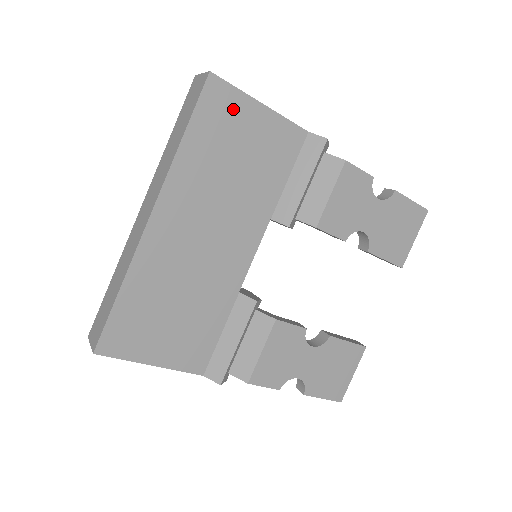
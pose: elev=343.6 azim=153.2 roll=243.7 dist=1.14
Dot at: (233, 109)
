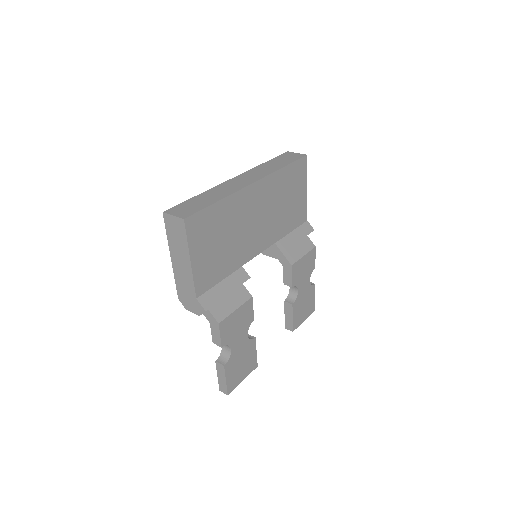
Dot at: (301, 178)
